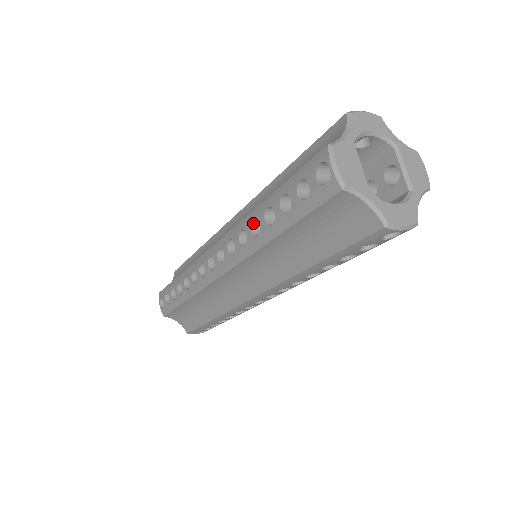
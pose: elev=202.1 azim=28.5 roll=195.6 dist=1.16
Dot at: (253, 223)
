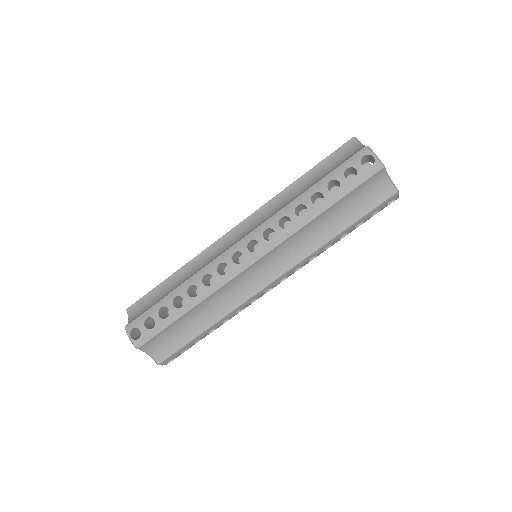
Dot at: (295, 209)
